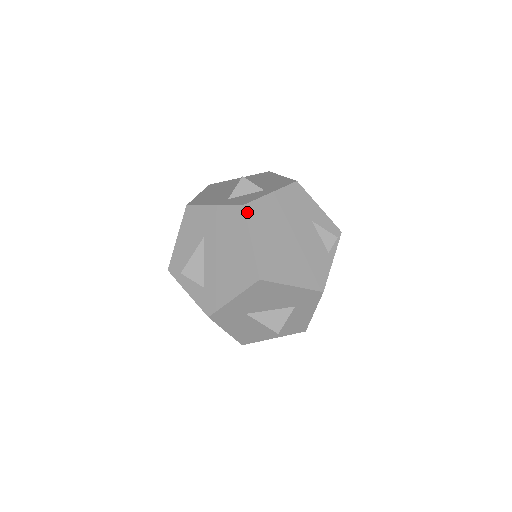
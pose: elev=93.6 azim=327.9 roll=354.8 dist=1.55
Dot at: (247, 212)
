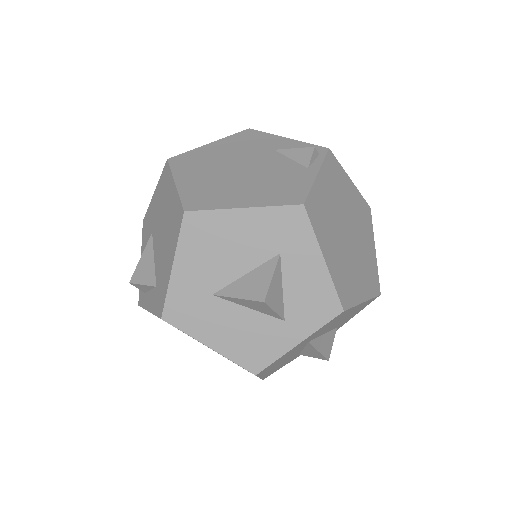
Dot at: (172, 163)
